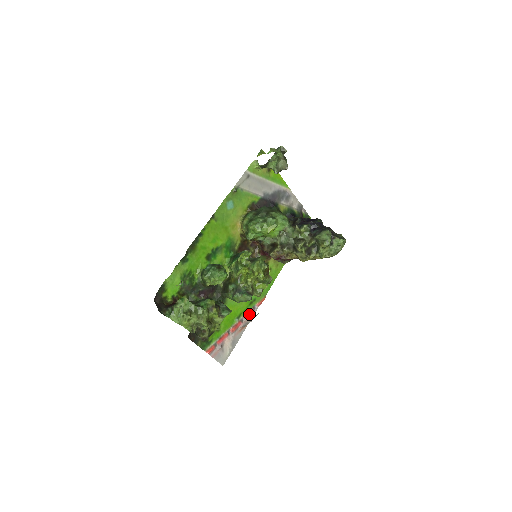
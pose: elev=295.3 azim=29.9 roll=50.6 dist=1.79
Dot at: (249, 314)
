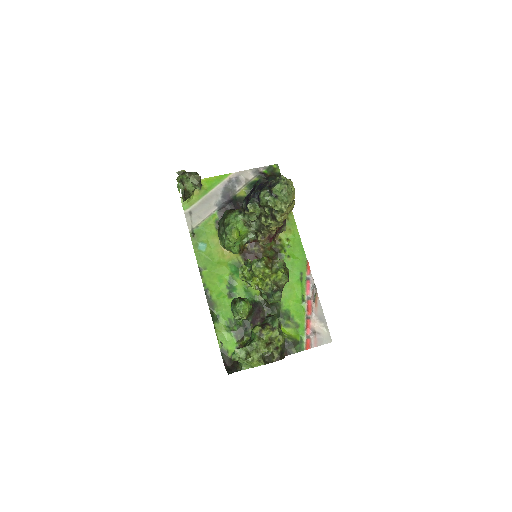
Dot at: (309, 288)
